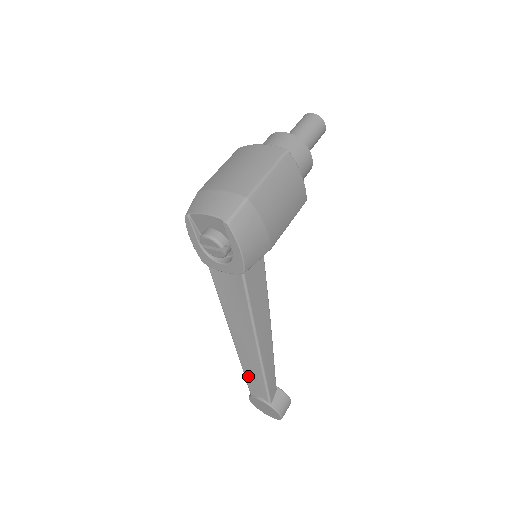
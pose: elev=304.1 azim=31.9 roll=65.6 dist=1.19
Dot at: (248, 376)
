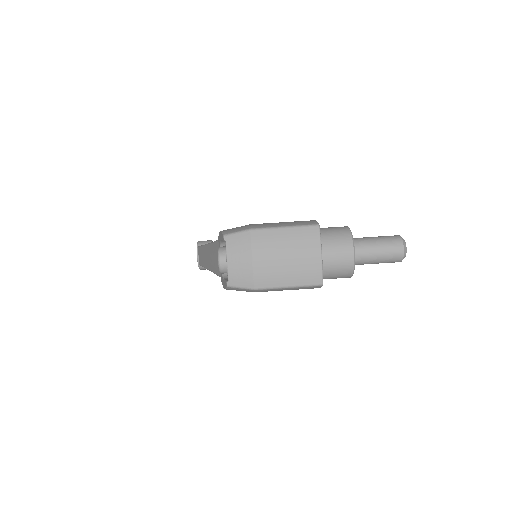
Dot at: (201, 250)
